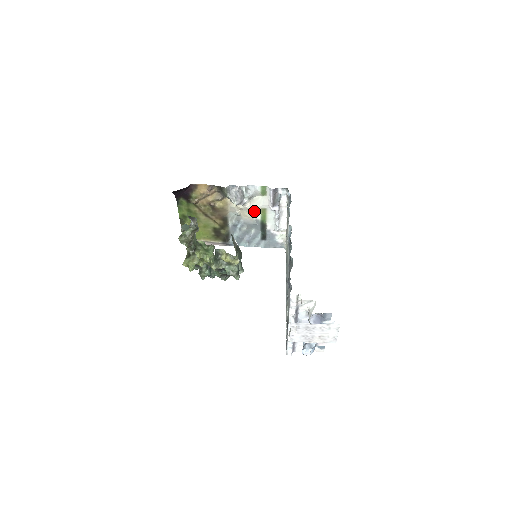
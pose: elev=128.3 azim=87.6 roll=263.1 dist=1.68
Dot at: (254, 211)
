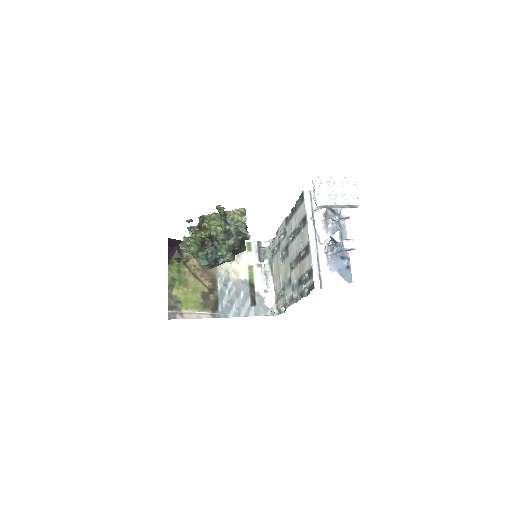
Dot at: (242, 269)
